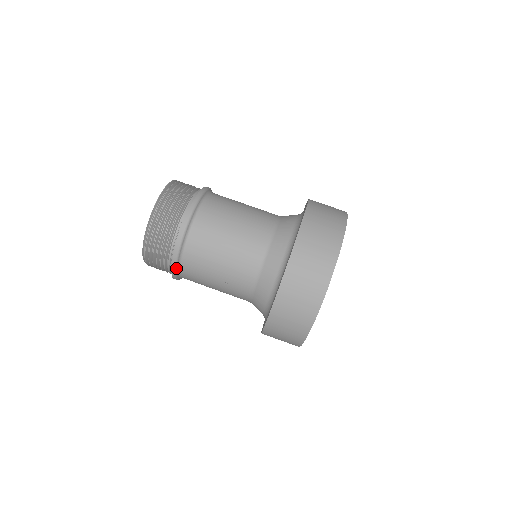
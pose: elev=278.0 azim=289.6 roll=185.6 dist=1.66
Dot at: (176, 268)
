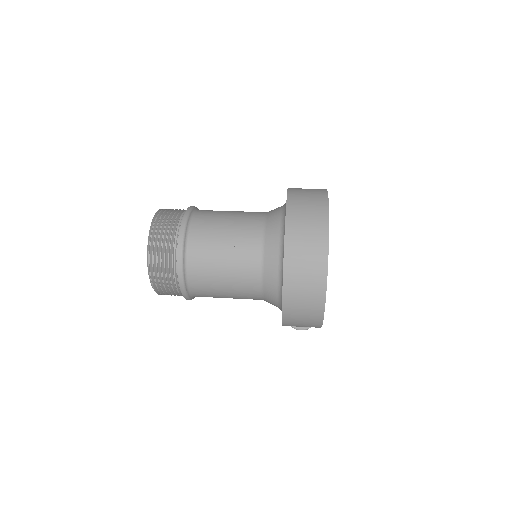
Dot at: (183, 245)
